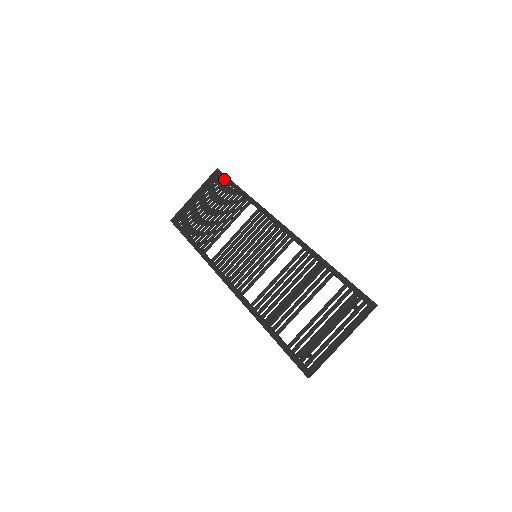
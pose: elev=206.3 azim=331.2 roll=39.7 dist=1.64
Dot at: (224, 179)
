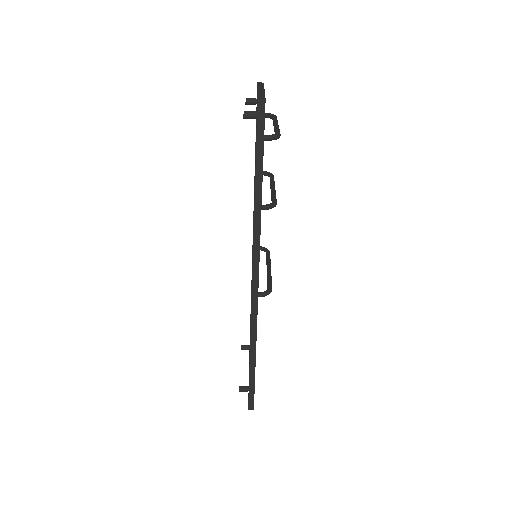
Dot at: occluded
